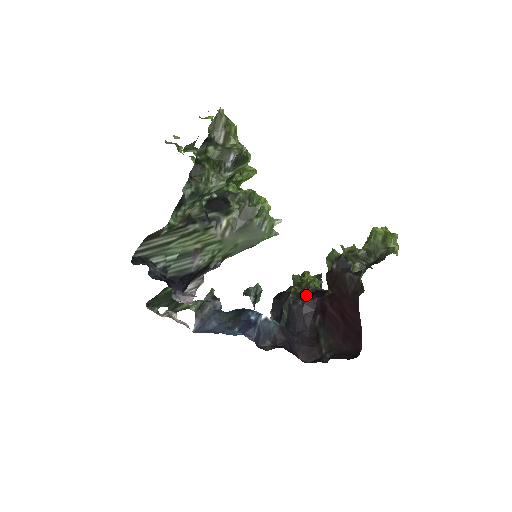
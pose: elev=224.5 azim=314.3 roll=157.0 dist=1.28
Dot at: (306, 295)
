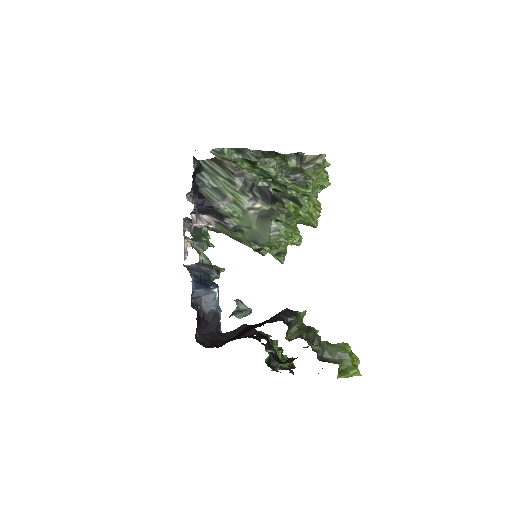
Dot at: occluded
